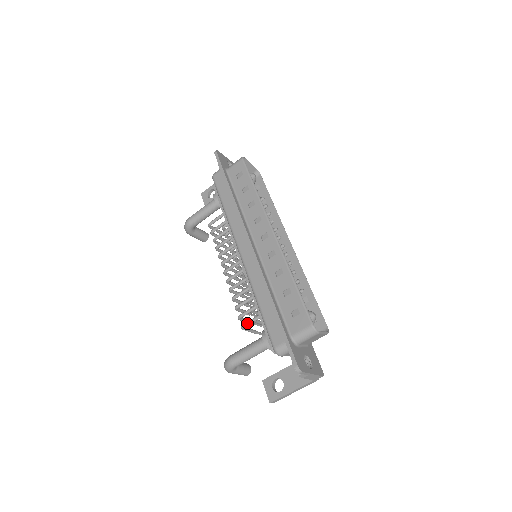
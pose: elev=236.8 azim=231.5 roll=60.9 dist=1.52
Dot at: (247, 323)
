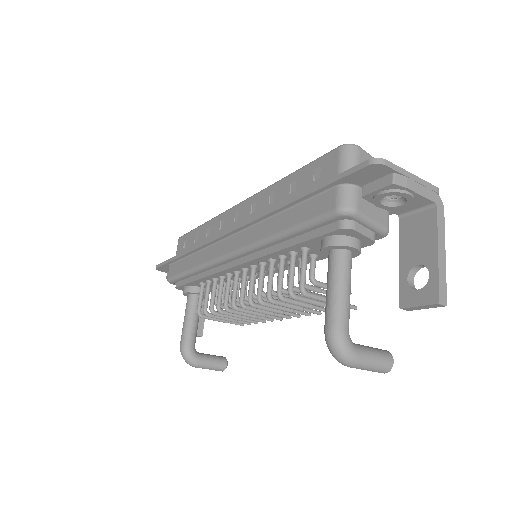
Dot at: (300, 277)
